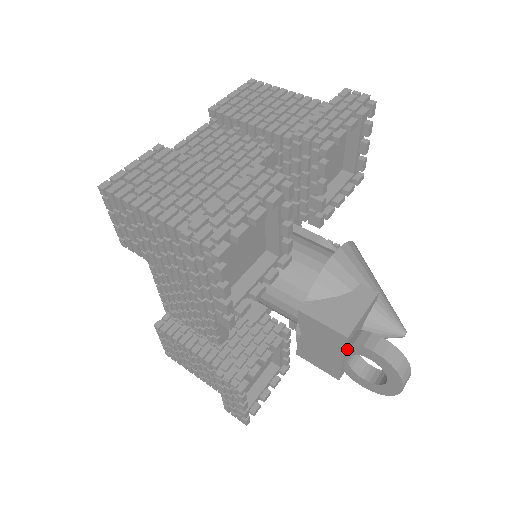
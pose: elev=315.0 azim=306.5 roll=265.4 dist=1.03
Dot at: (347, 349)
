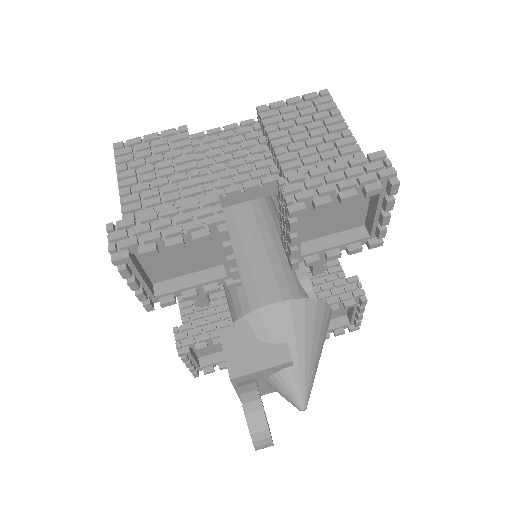
Dot at: occluded
